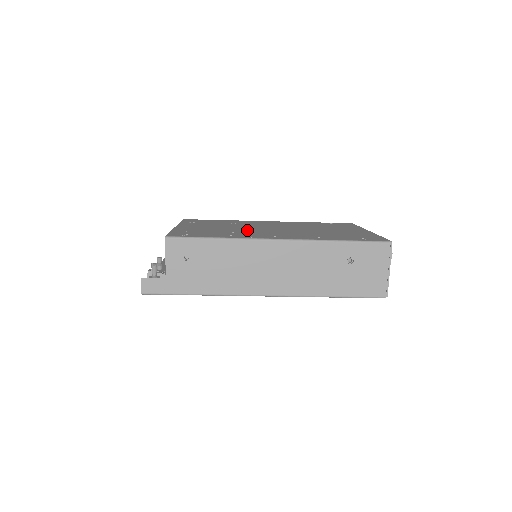
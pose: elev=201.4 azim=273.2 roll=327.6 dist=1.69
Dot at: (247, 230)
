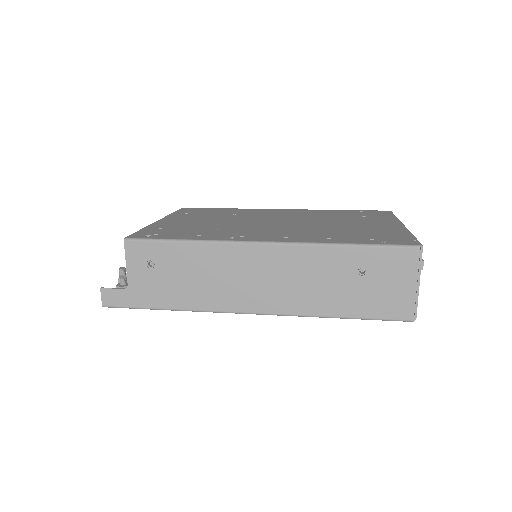
Dot at: (239, 226)
